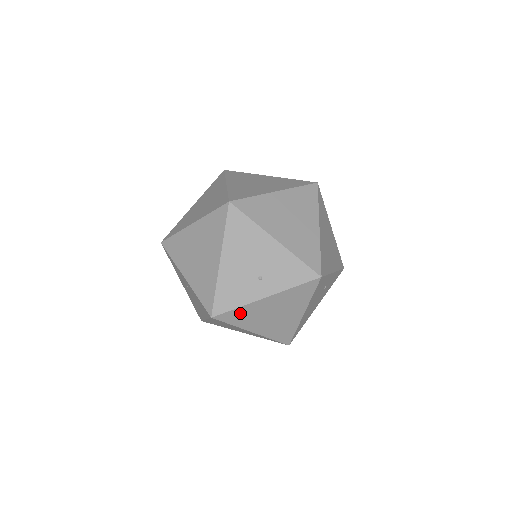
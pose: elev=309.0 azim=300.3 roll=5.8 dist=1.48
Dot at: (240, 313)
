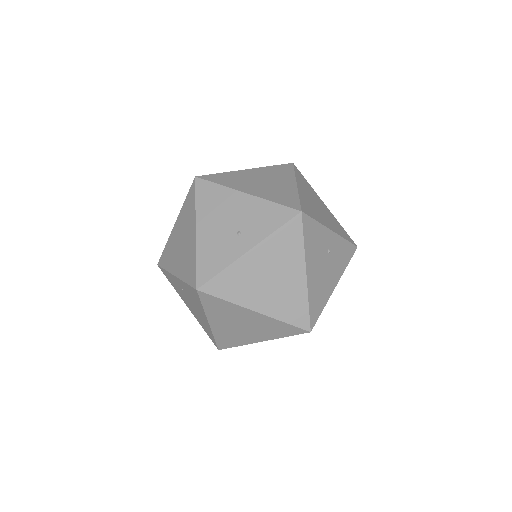
Dot at: (228, 279)
